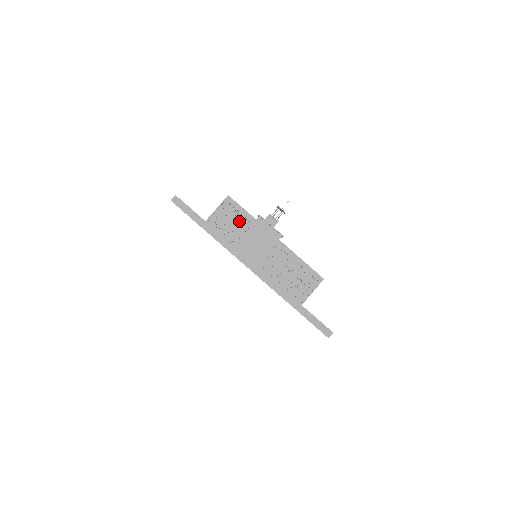
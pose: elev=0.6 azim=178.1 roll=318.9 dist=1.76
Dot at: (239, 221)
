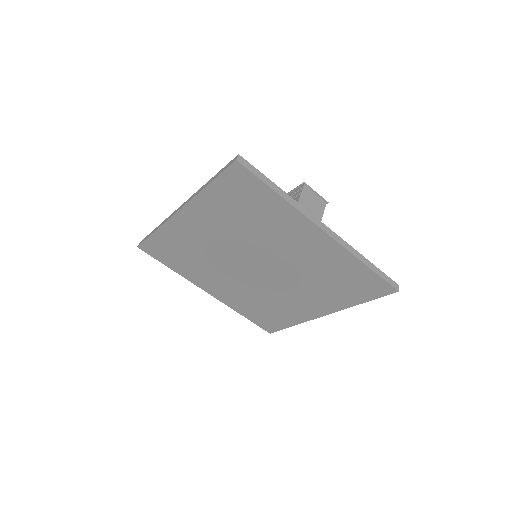
Dot at: occluded
